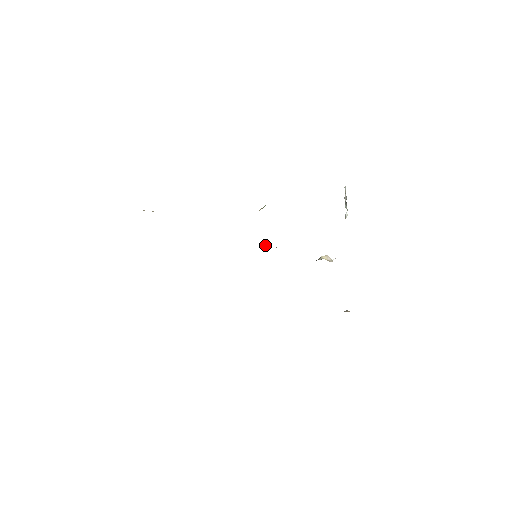
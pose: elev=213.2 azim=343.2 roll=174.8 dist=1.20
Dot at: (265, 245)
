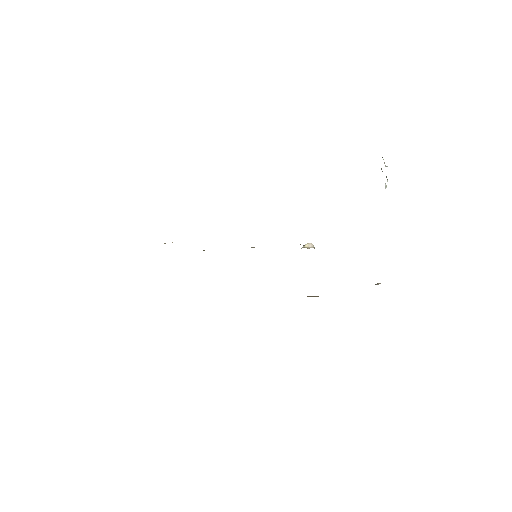
Dot at: (252, 247)
